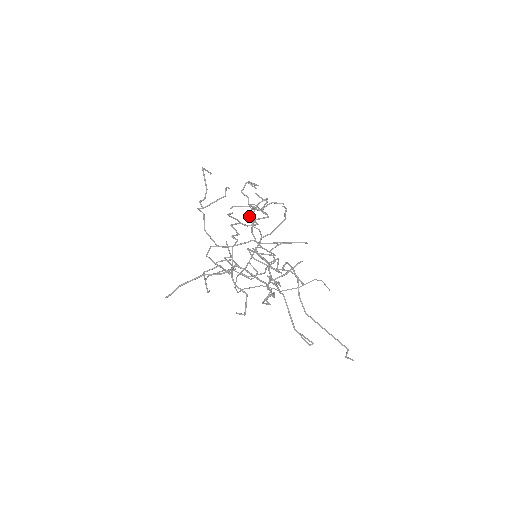
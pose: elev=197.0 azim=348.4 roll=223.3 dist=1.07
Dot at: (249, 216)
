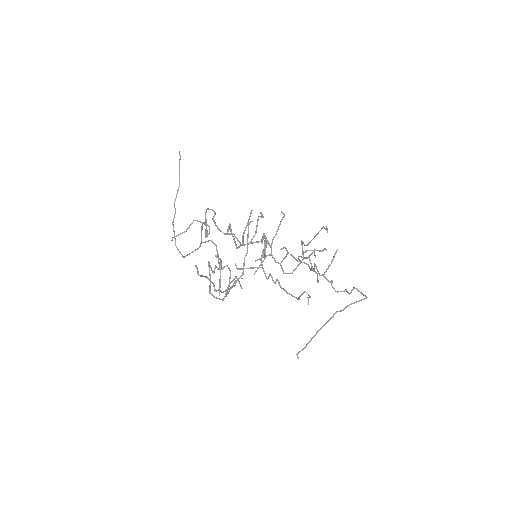
Dot at: occluded
